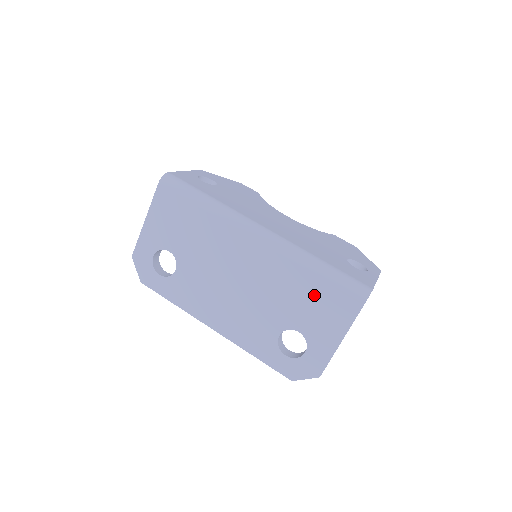
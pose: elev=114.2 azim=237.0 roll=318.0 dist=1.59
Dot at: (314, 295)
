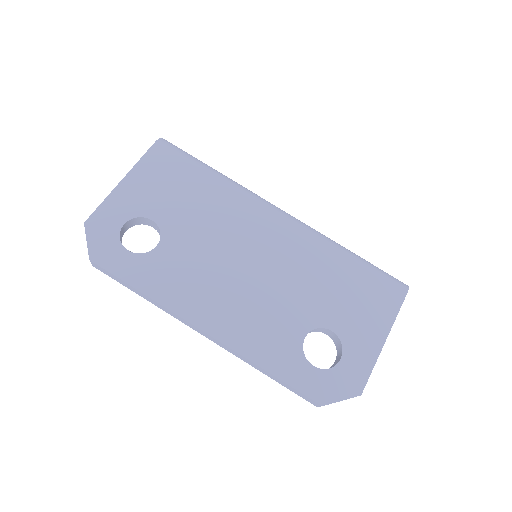
Dot at: (350, 283)
